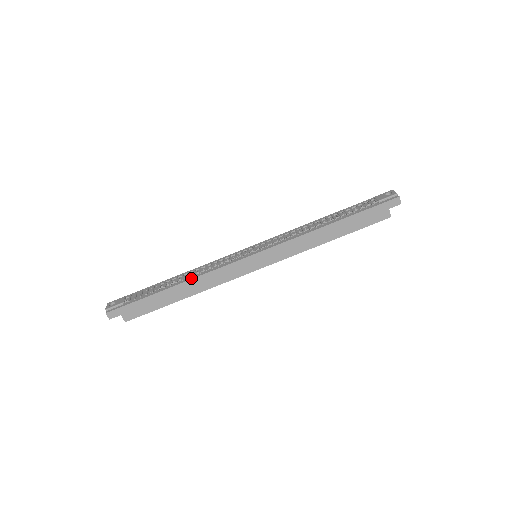
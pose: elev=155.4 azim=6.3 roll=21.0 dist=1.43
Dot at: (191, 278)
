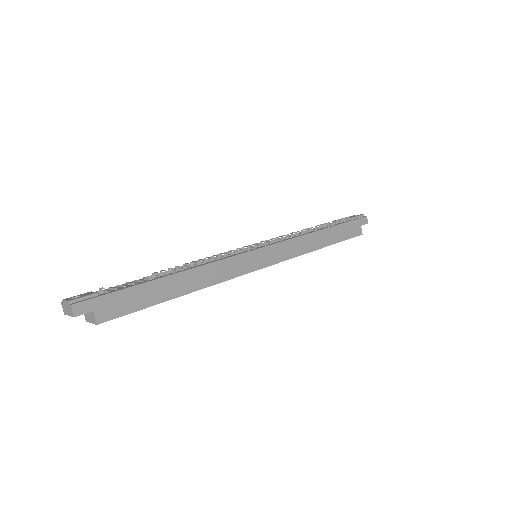
Dot at: (195, 266)
